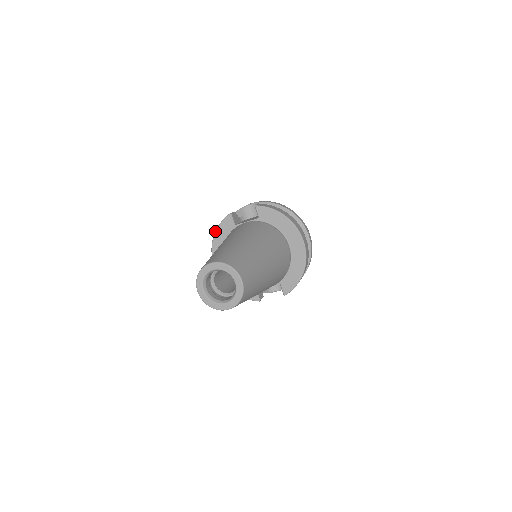
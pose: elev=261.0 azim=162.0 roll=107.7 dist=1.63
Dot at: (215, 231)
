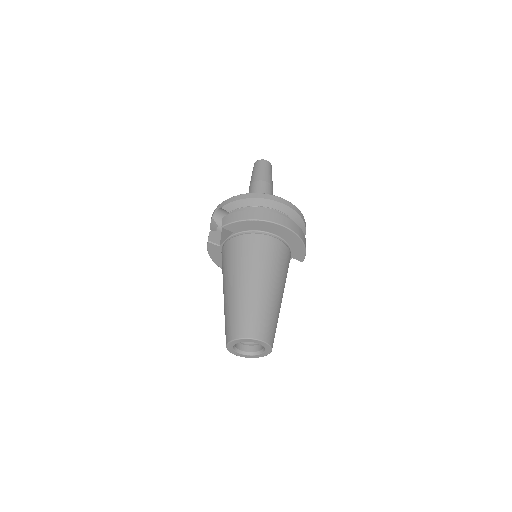
Dot at: occluded
